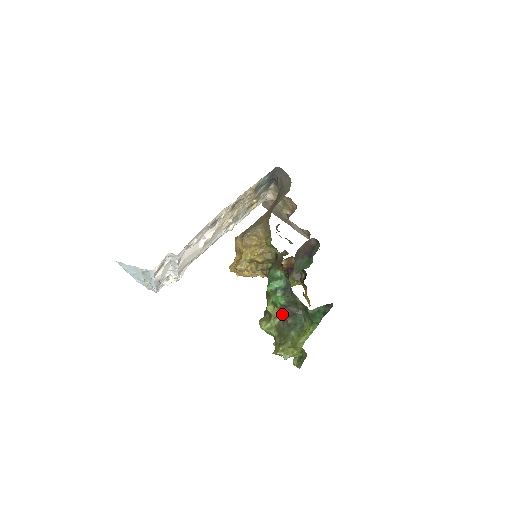
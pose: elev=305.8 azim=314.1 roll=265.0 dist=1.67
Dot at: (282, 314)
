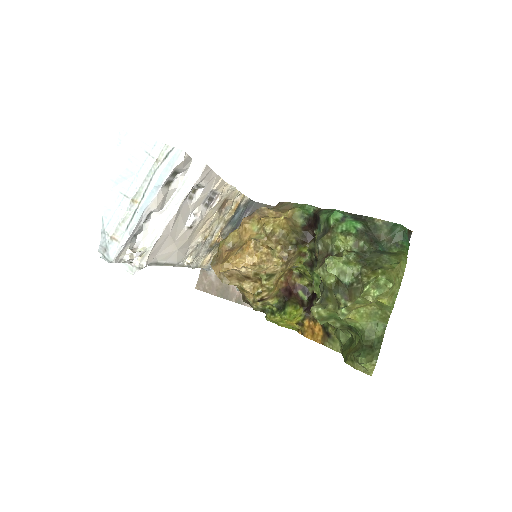
Dot at: (361, 240)
